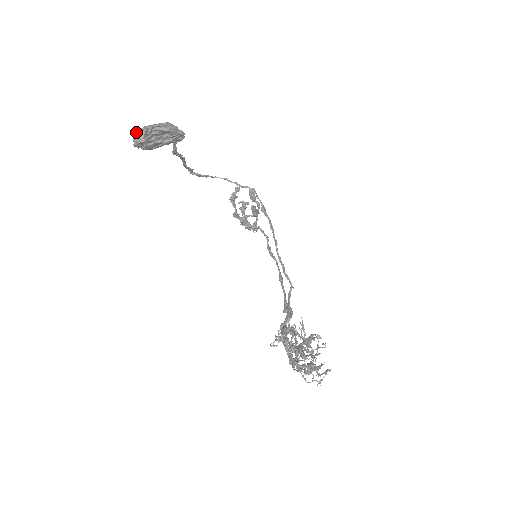
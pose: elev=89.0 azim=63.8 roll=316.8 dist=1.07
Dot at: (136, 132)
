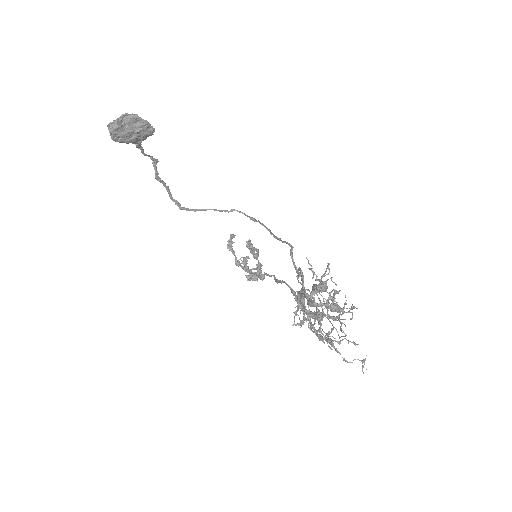
Dot at: (110, 123)
